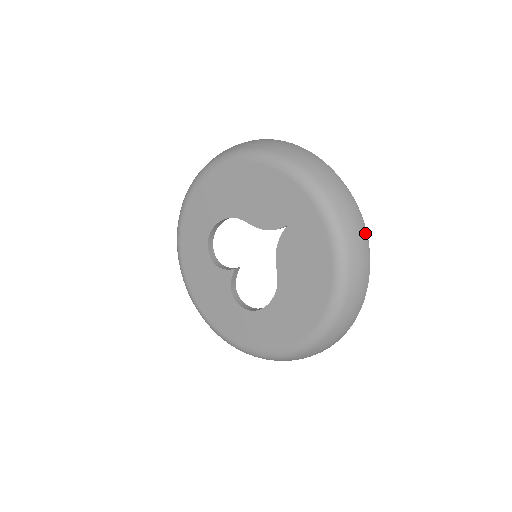
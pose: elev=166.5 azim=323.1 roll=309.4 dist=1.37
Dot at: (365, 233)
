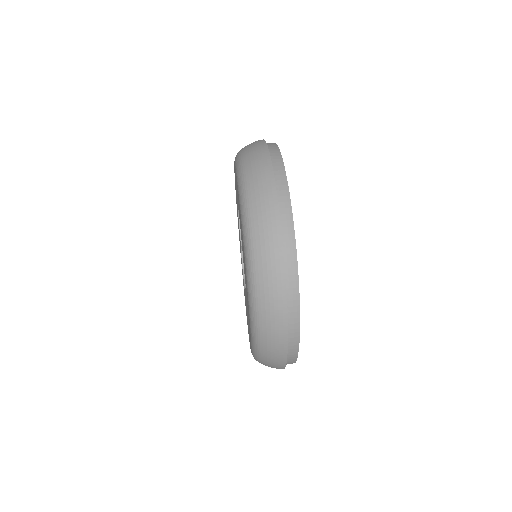
Dot at: (284, 363)
